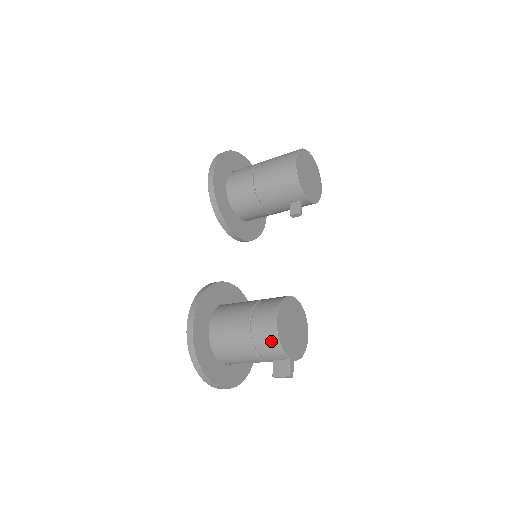
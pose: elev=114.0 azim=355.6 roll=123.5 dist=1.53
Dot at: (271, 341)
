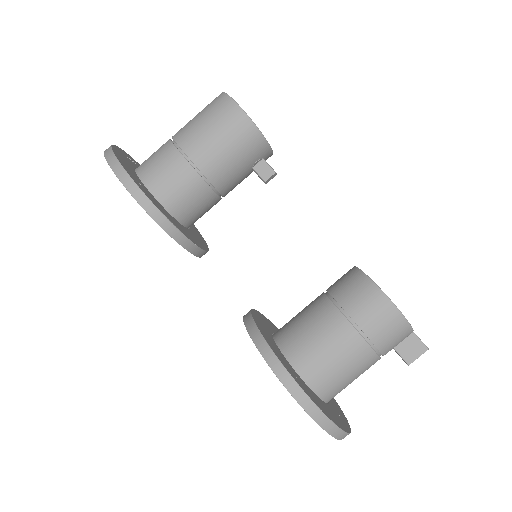
Dot at: (397, 327)
